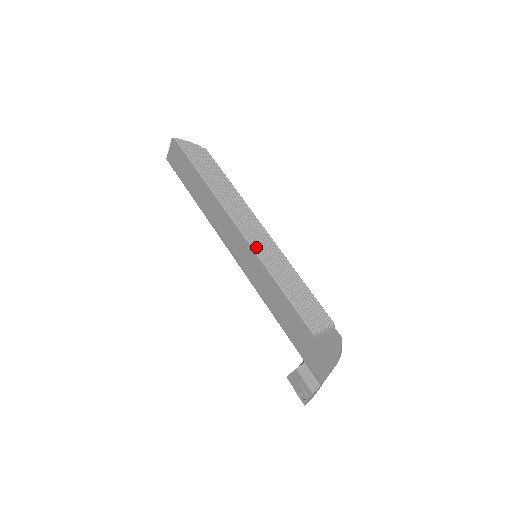
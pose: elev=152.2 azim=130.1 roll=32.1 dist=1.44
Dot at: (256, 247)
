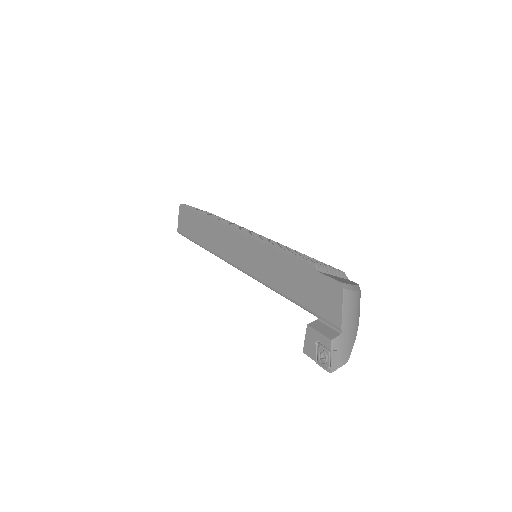
Dot at: occluded
